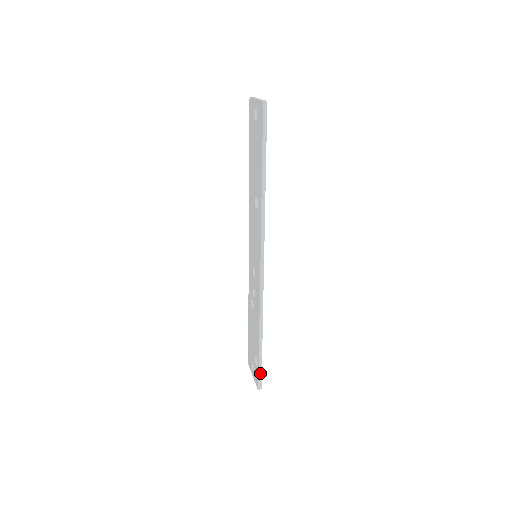
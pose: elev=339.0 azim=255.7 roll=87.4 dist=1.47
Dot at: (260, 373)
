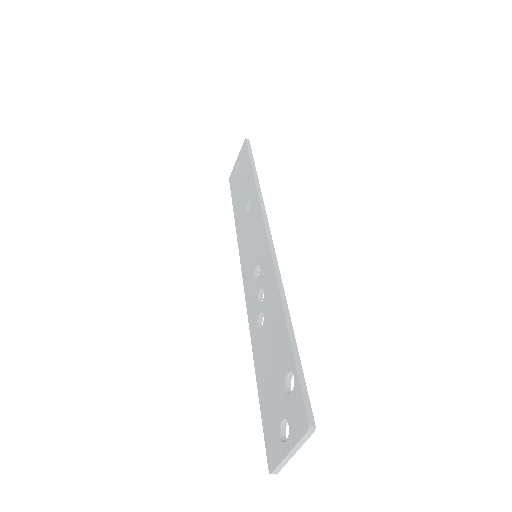
Dot at: (303, 386)
